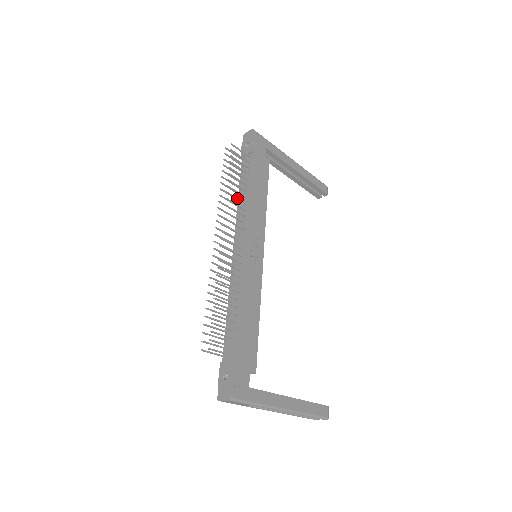
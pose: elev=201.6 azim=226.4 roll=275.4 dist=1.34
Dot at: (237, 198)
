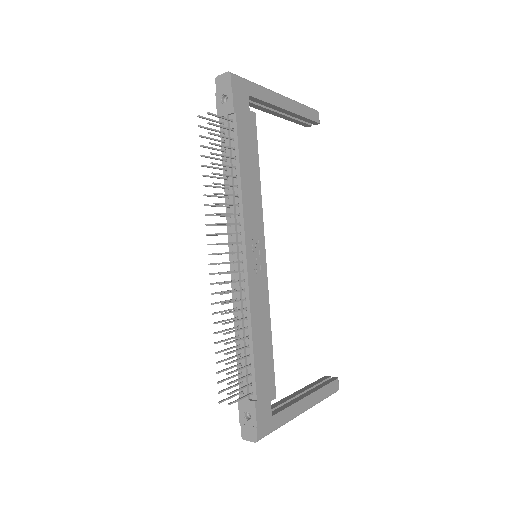
Dot at: (227, 194)
